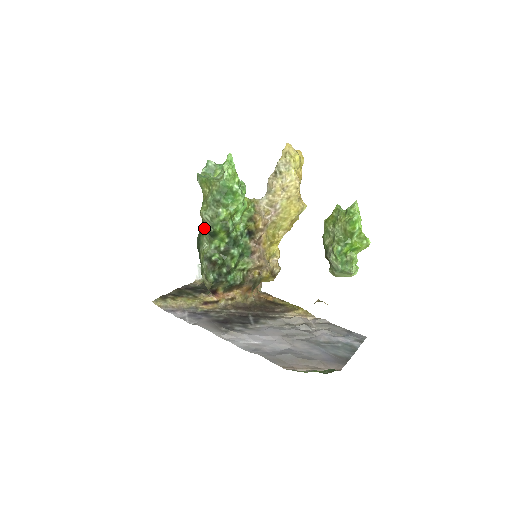
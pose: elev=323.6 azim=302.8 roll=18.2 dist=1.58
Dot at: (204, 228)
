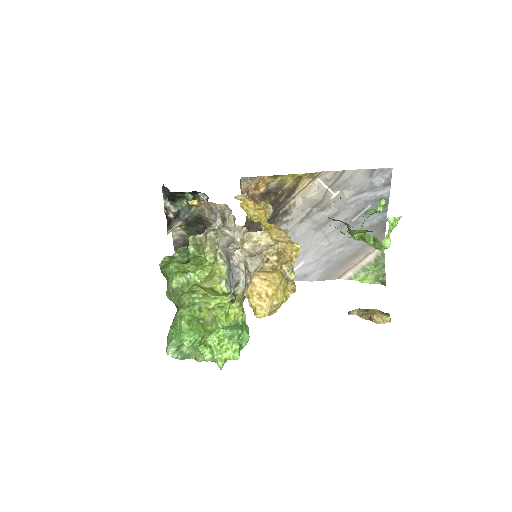
Dot at: occluded
